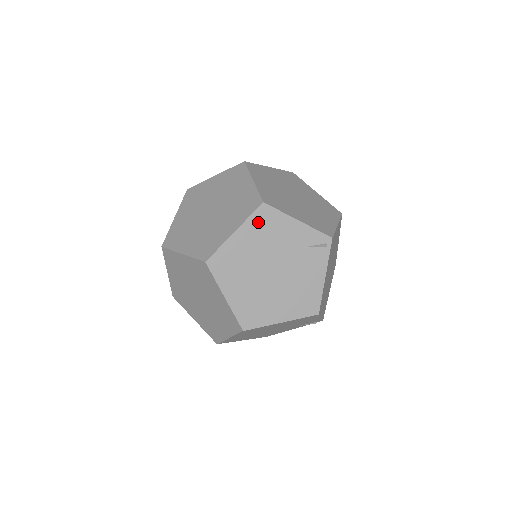
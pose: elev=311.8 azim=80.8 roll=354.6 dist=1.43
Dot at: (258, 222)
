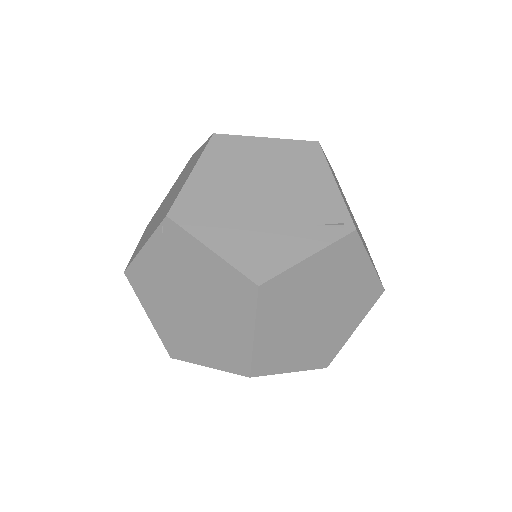
Dot at: occluded
